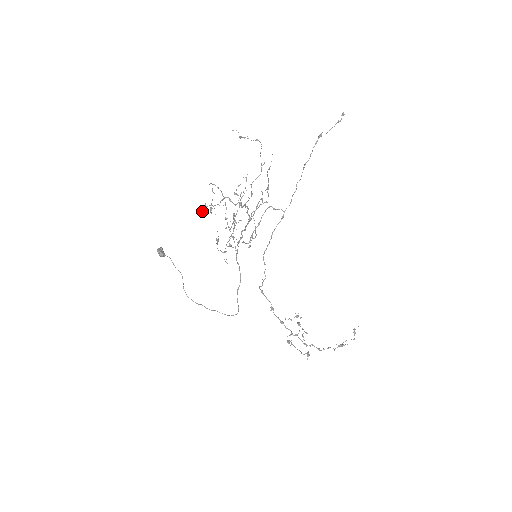
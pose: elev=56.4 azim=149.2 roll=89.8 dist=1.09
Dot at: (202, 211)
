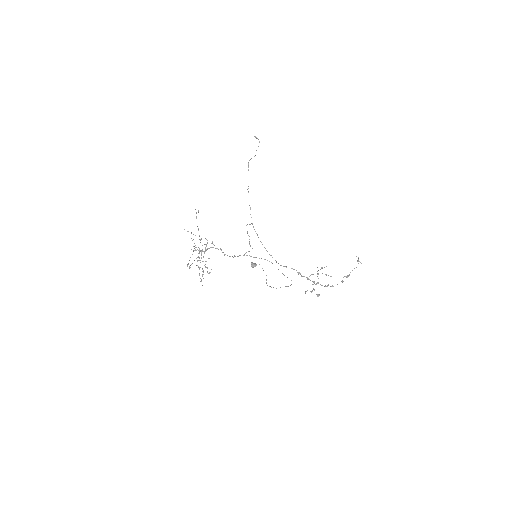
Dot at: occluded
